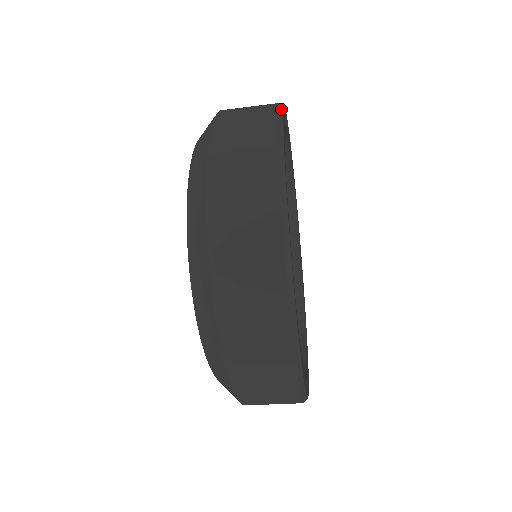
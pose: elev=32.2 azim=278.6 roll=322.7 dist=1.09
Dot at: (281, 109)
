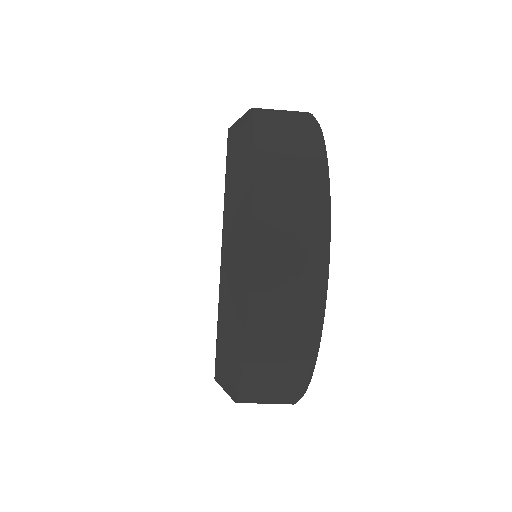
Dot at: occluded
